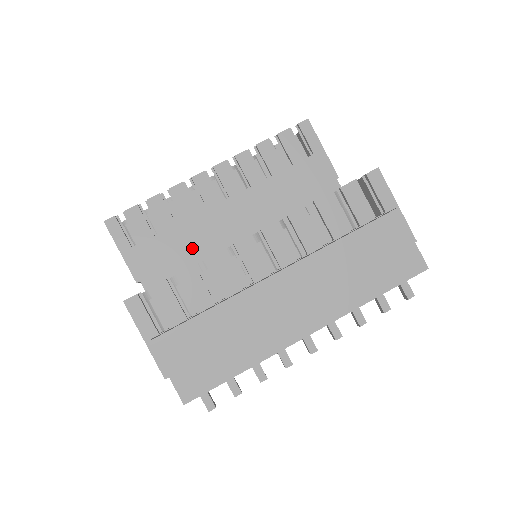
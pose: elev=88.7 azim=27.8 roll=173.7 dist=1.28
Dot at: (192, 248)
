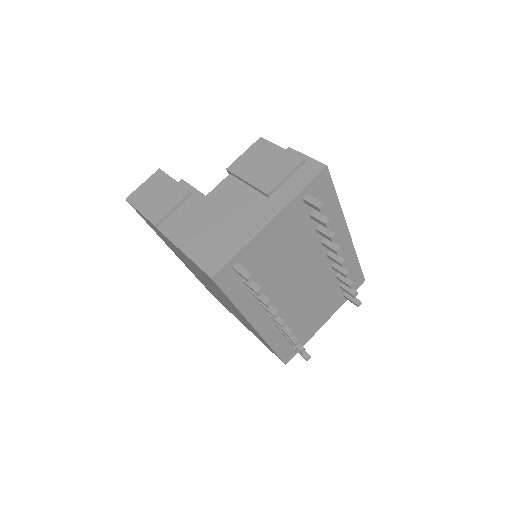
Dot at: occluded
